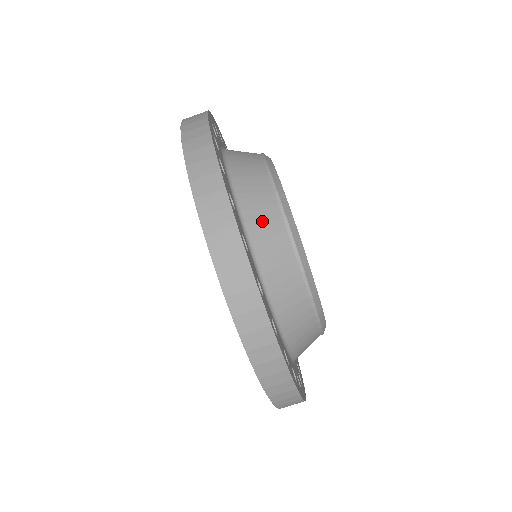
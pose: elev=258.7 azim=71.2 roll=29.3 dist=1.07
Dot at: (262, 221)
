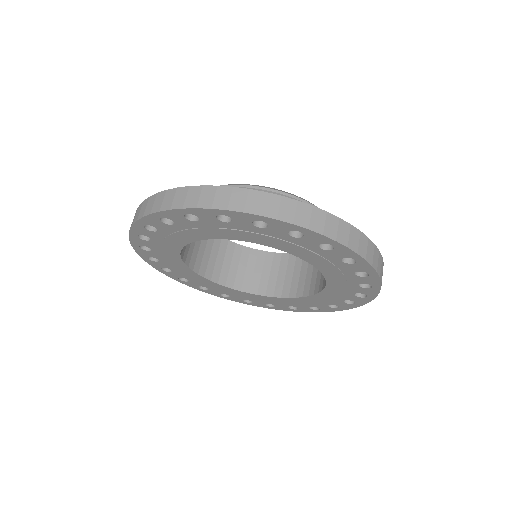
Dot at: occluded
